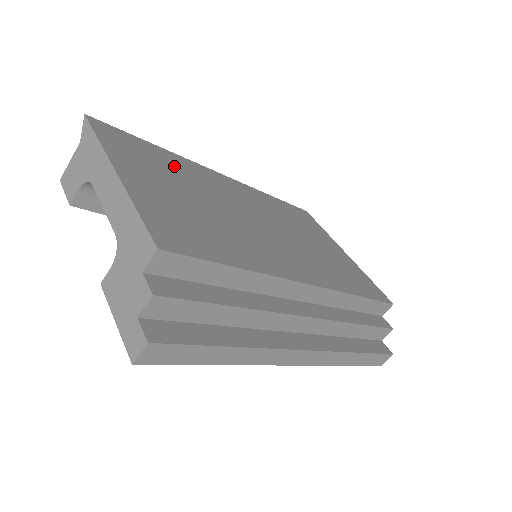
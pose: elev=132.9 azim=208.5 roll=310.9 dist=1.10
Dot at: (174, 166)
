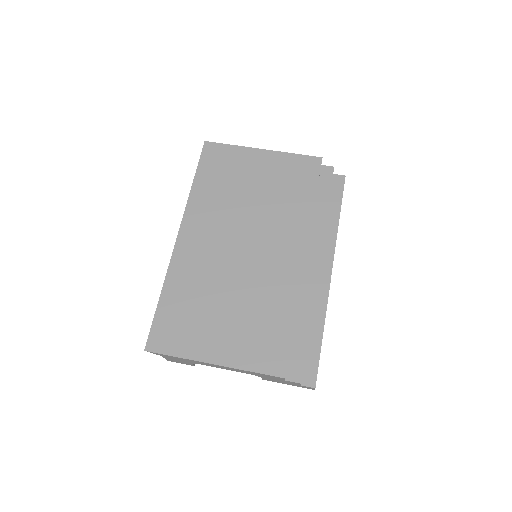
Dot at: (187, 297)
